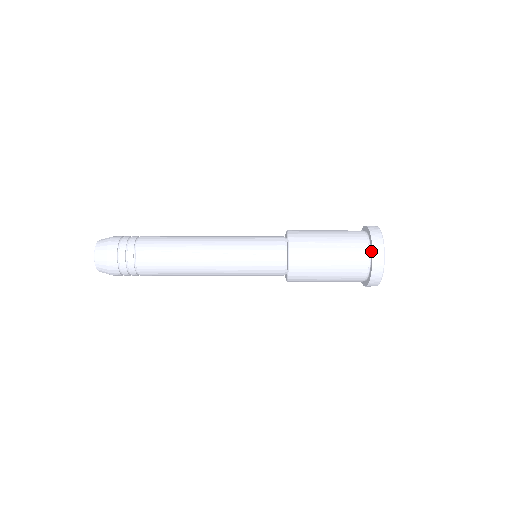
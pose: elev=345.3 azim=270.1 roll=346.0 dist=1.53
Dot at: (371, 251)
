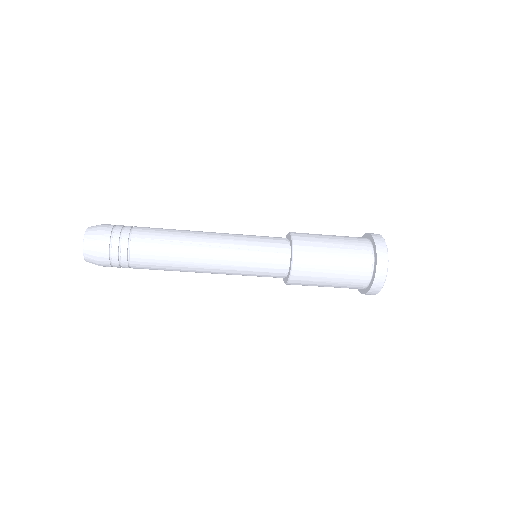
Dot at: (375, 254)
